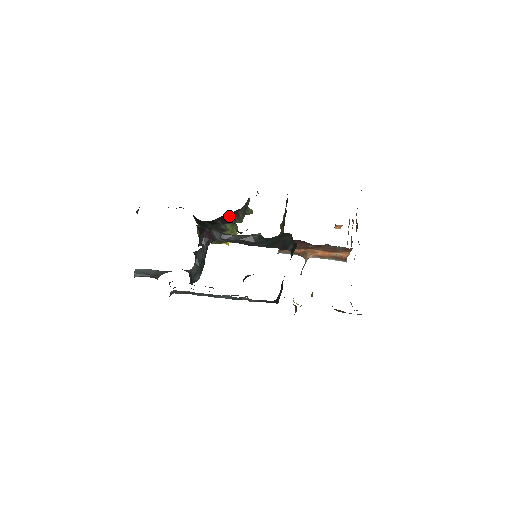
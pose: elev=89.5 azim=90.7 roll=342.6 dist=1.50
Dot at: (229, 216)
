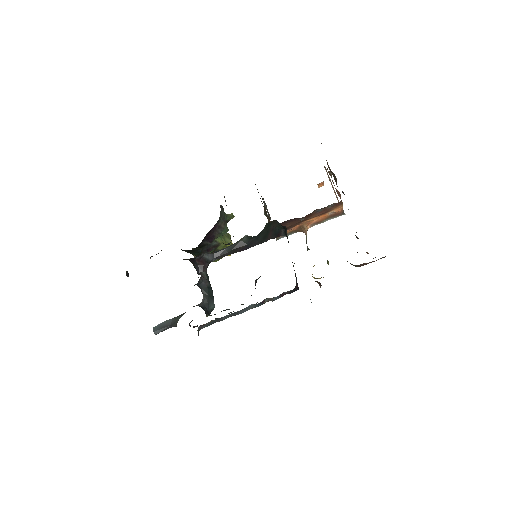
Dot at: (212, 232)
